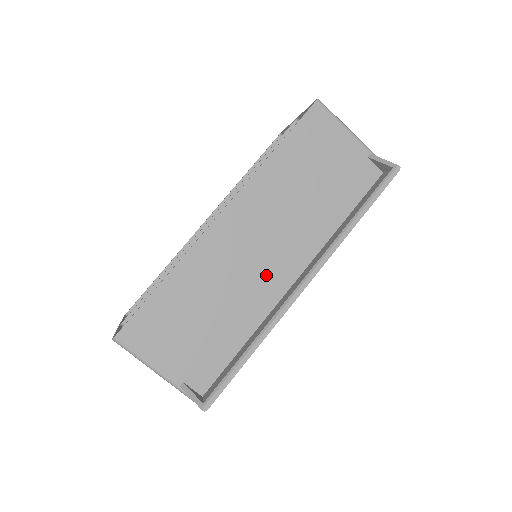
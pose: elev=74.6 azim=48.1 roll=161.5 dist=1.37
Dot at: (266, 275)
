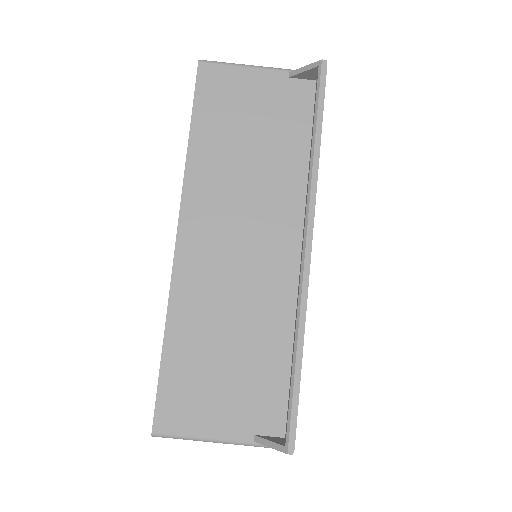
Dot at: (266, 266)
